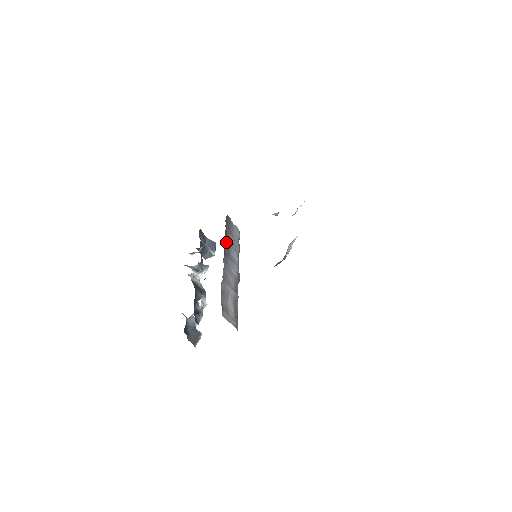
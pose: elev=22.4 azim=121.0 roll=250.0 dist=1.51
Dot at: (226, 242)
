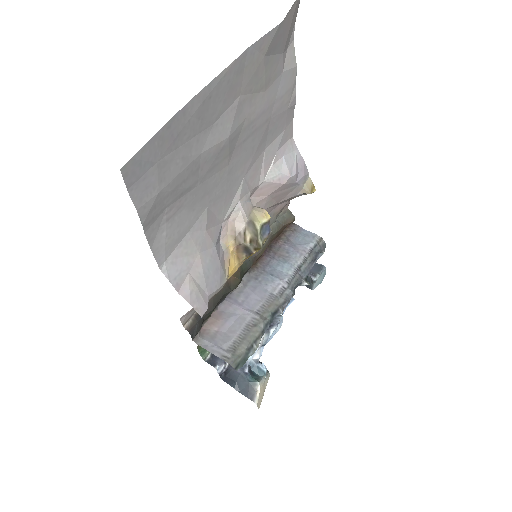
Dot at: (268, 255)
